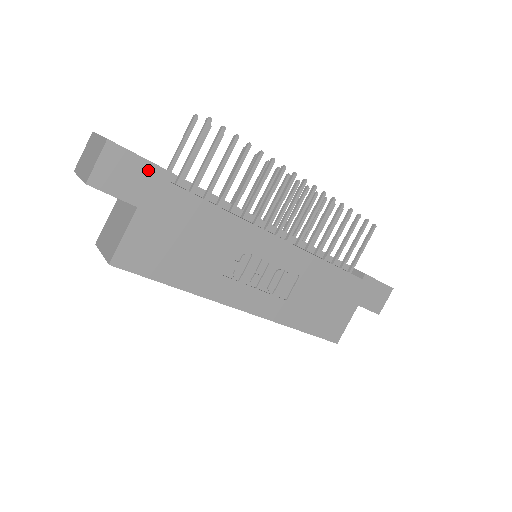
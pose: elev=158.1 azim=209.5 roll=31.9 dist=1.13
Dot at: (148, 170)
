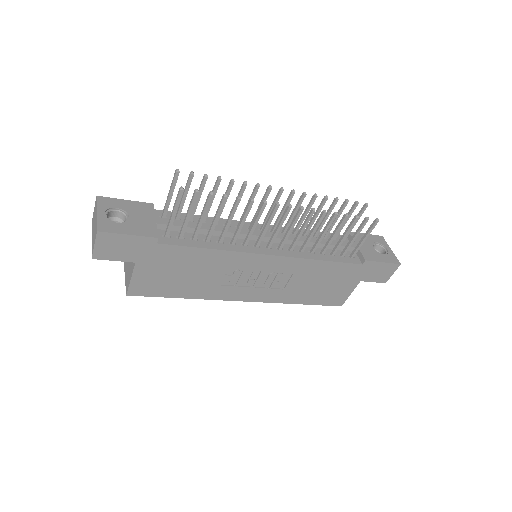
Dot at: (136, 241)
